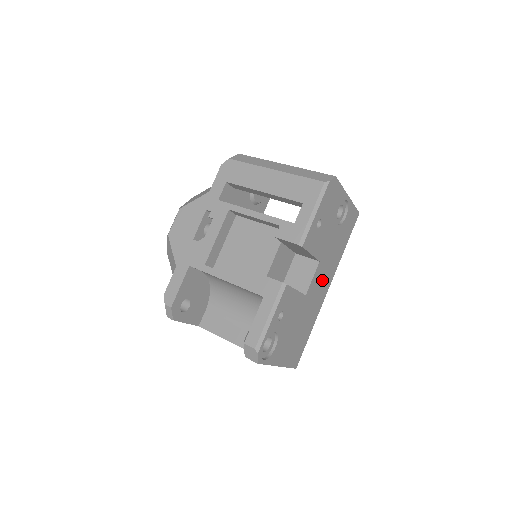
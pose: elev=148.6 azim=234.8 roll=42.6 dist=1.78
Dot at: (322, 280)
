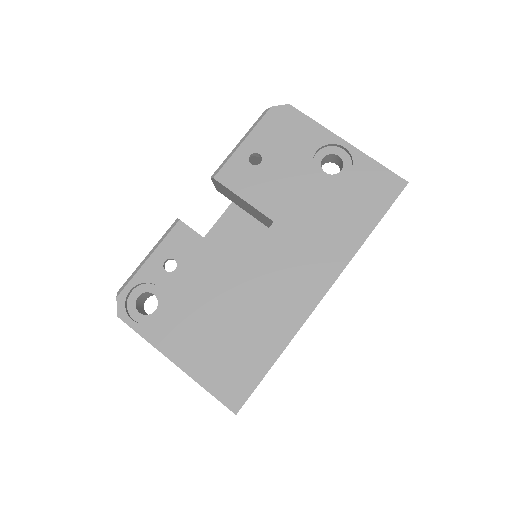
Dot at: (294, 263)
